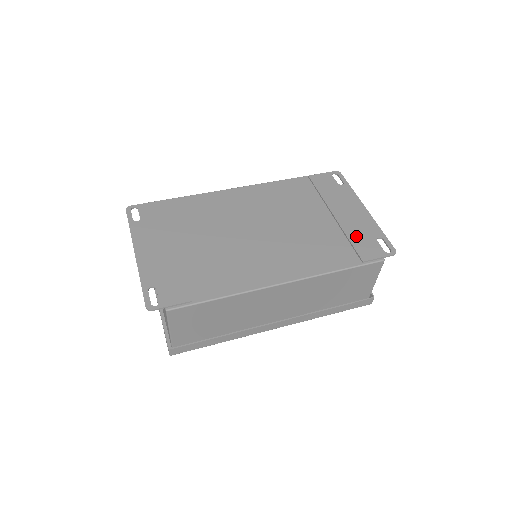
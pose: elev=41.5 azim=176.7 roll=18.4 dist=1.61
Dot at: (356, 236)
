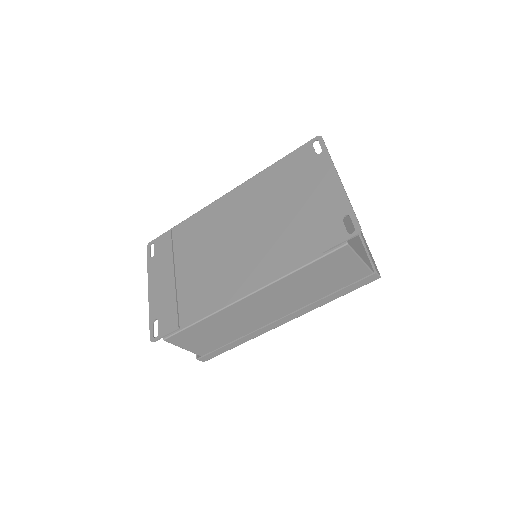
Dot at: (321, 220)
